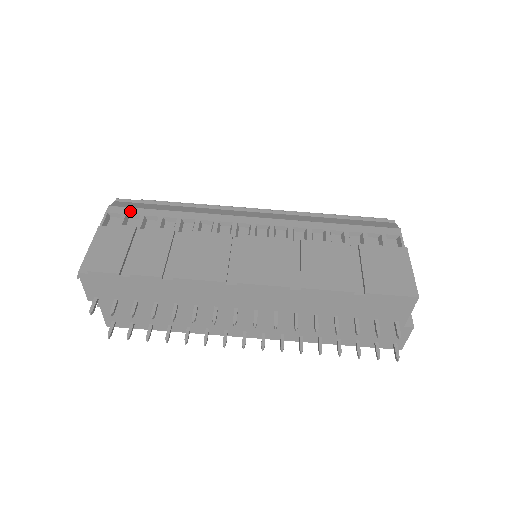
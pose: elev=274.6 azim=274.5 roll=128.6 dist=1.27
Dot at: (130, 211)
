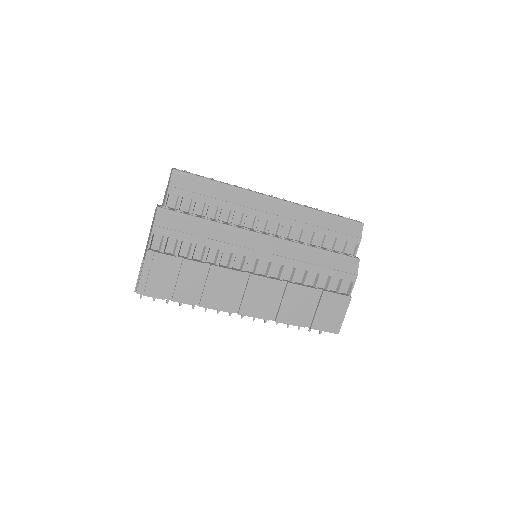
Dot at: (171, 234)
